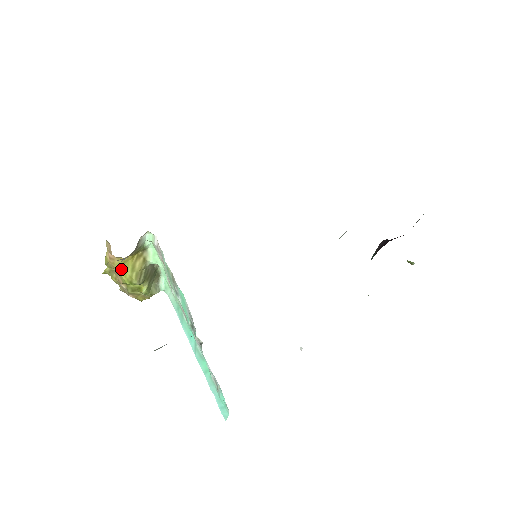
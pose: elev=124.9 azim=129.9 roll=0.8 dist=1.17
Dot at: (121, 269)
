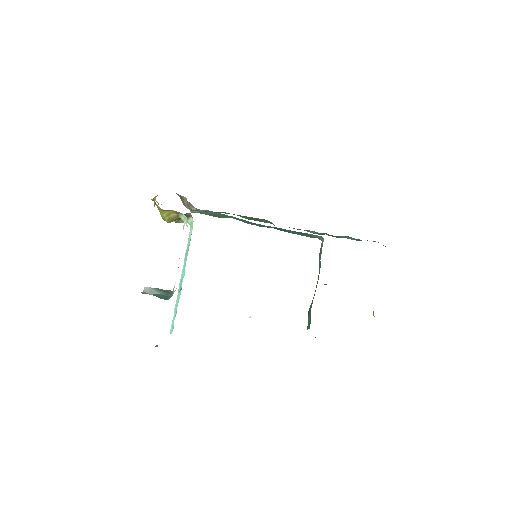
Dot at: (160, 210)
